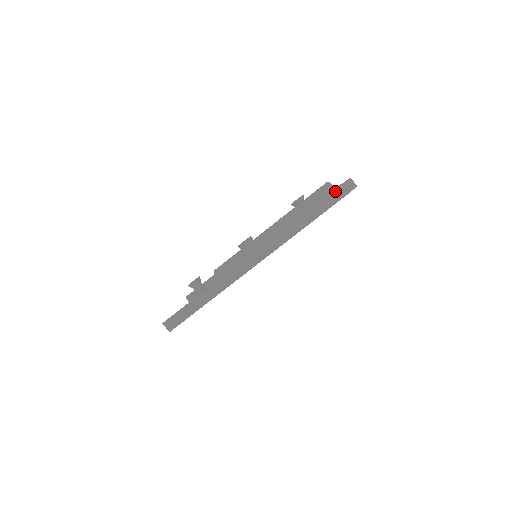
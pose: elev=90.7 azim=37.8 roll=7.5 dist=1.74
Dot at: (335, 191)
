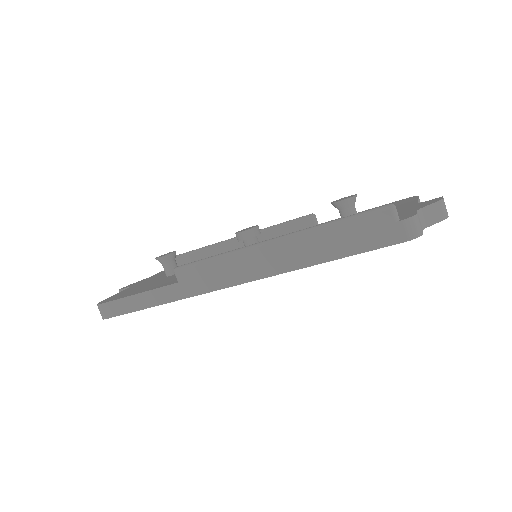
Dot at: (397, 225)
